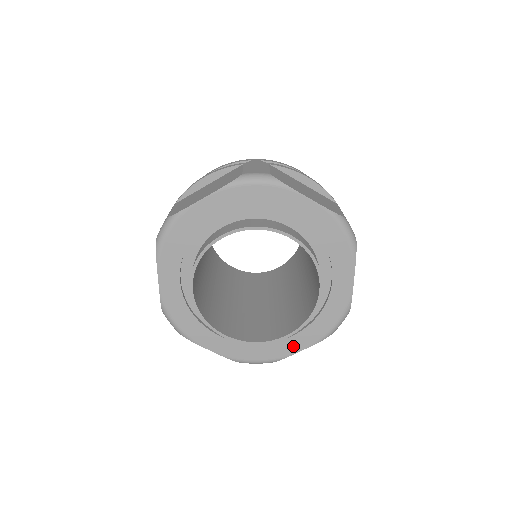
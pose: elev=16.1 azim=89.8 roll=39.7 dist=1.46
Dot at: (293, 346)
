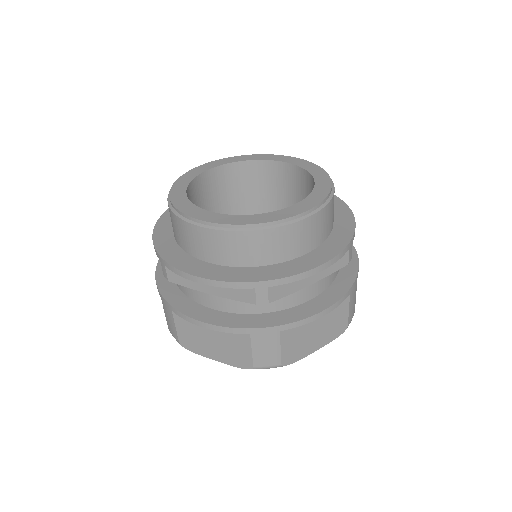
Dot at: occluded
